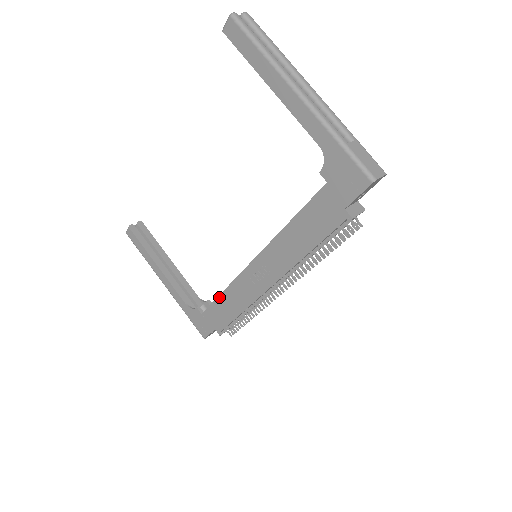
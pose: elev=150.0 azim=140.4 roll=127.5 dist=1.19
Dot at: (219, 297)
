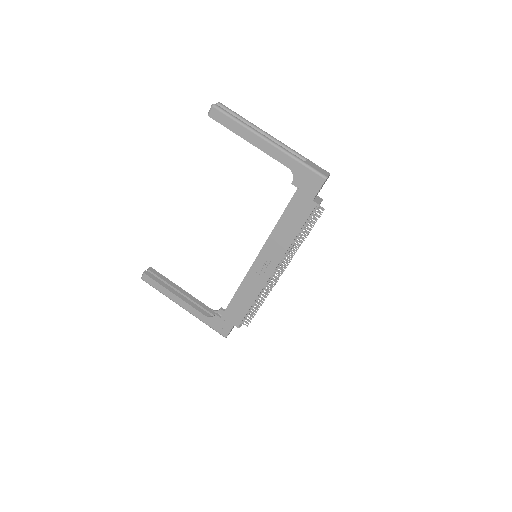
Dot at: (234, 297)
